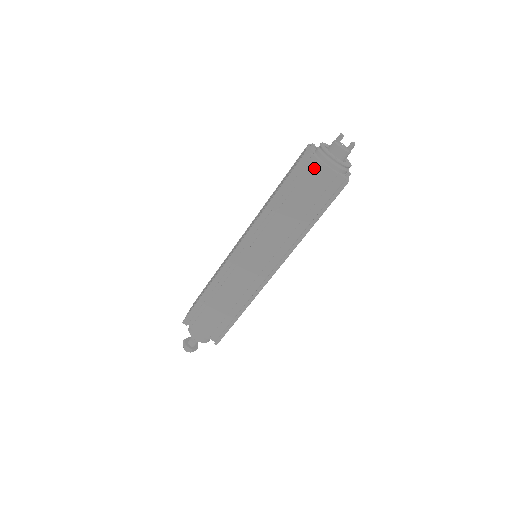
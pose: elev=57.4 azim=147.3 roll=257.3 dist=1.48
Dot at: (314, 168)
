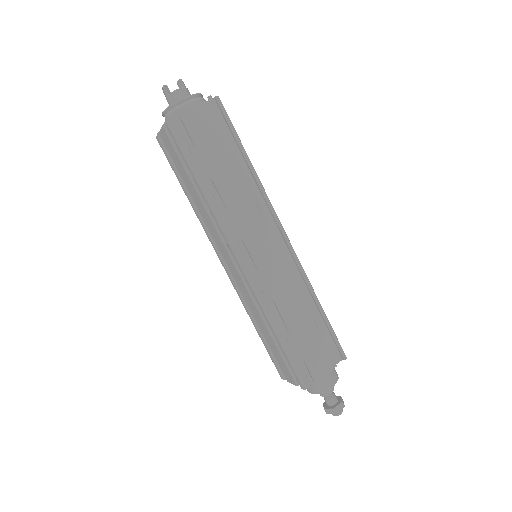
Dot at: (187, 121)
